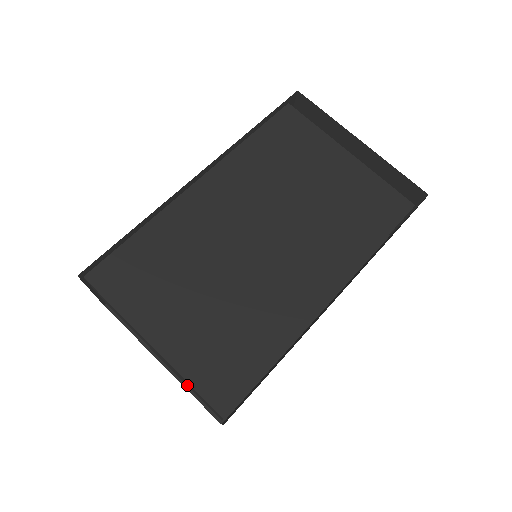
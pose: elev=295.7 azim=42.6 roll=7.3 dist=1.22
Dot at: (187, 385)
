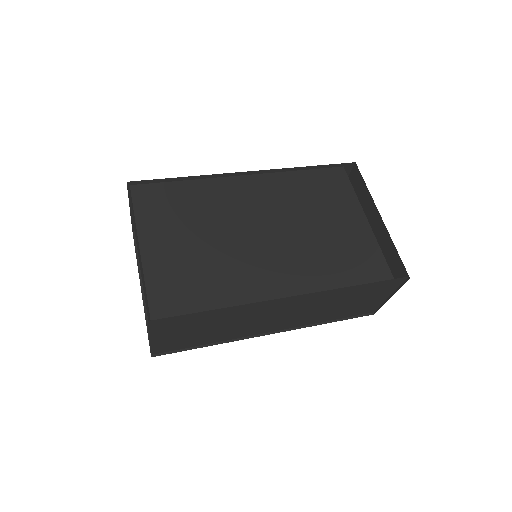
Dot at: occluded
